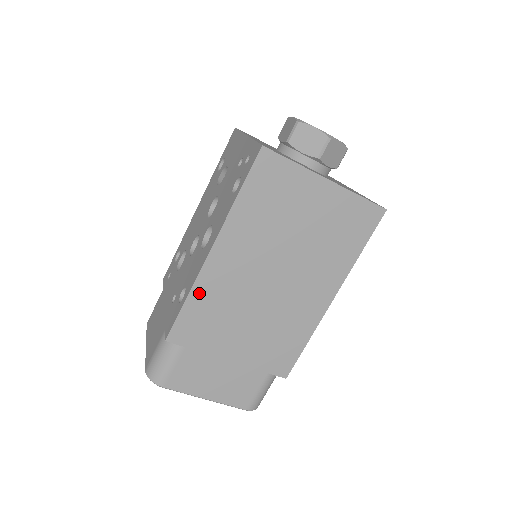
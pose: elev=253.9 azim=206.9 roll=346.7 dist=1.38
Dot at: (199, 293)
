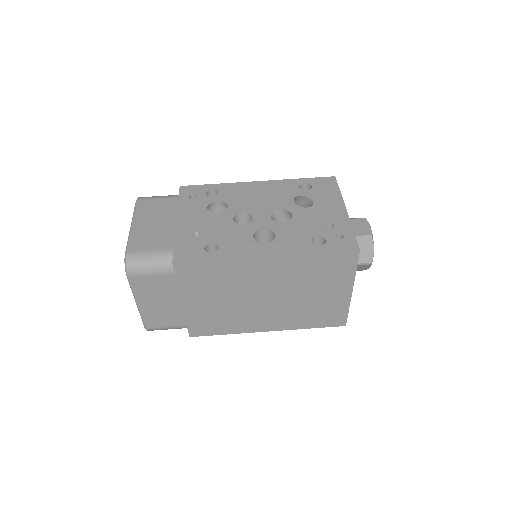
Dot at: (227, 265)
